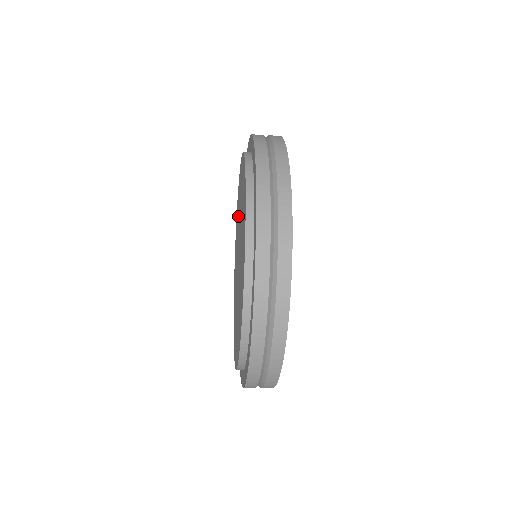
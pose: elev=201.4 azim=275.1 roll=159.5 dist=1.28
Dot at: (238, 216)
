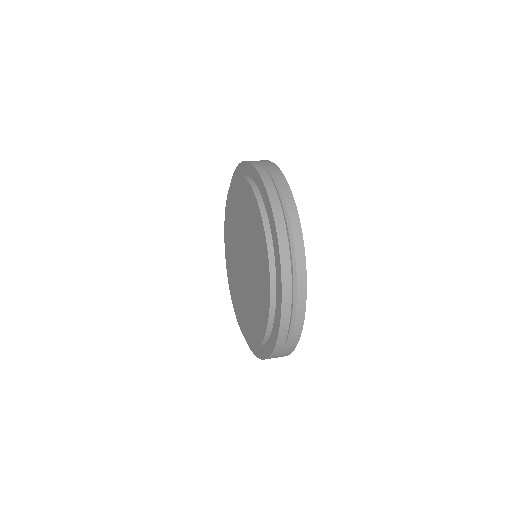
Dot at: (232, 233)
